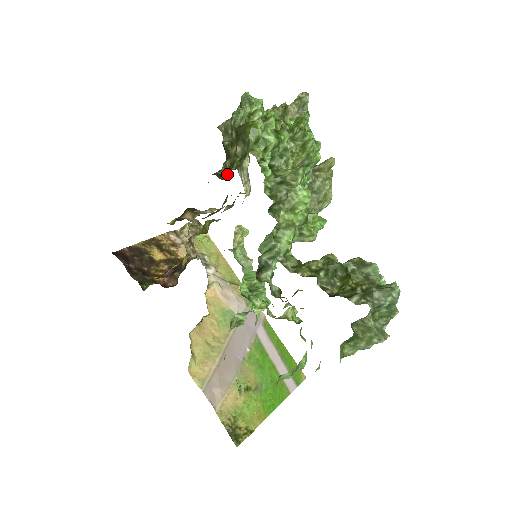
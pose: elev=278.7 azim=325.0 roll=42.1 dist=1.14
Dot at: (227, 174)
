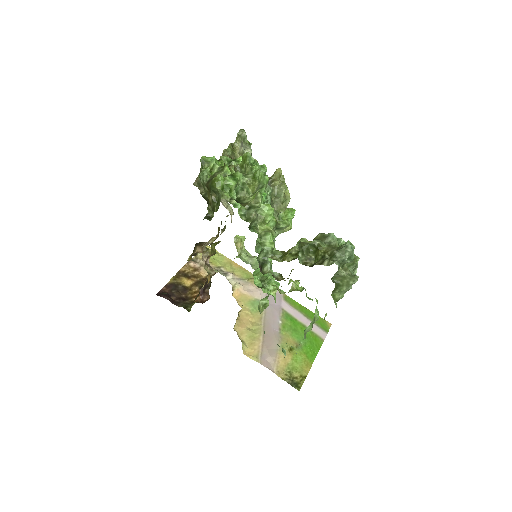
Dot at: (213, 215)
